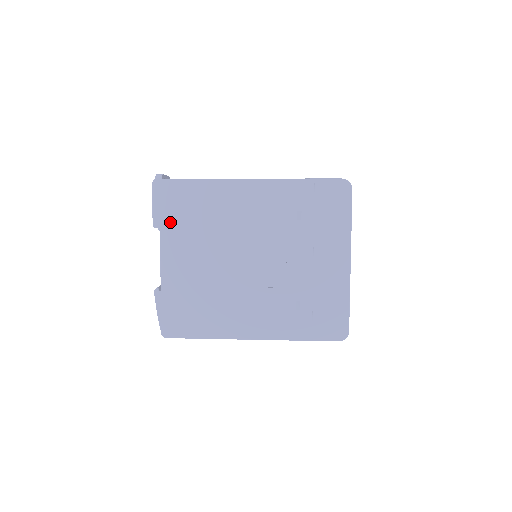
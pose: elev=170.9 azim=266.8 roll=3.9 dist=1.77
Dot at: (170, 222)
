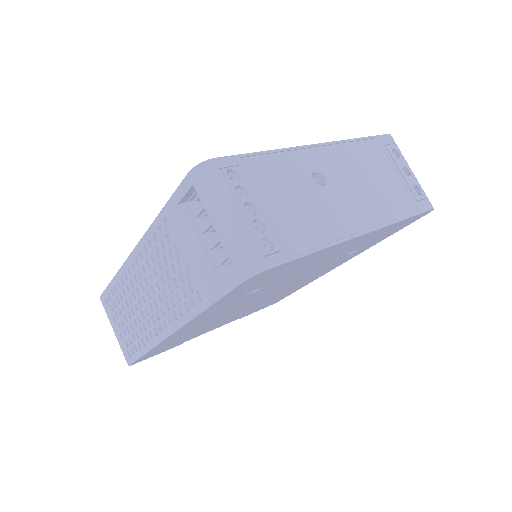
Dot at: occluded
